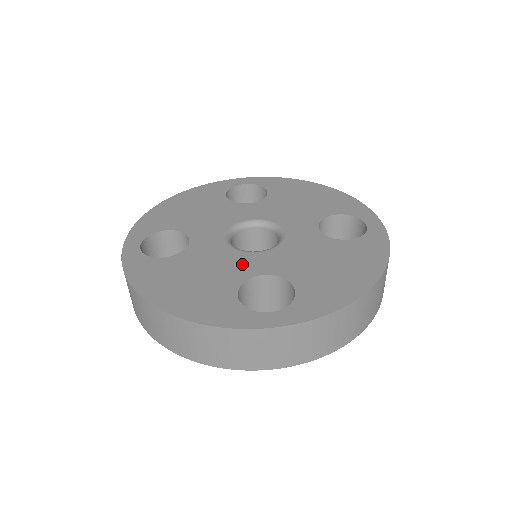
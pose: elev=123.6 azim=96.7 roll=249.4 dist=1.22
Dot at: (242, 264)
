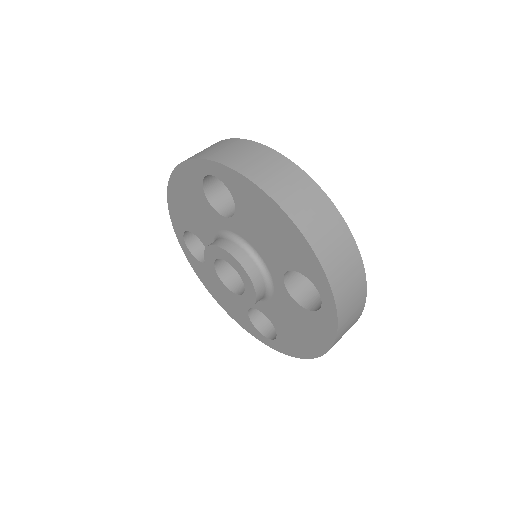
Dot at: occluded
